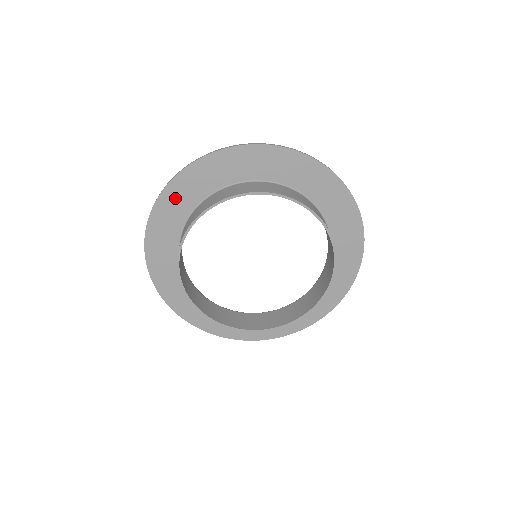
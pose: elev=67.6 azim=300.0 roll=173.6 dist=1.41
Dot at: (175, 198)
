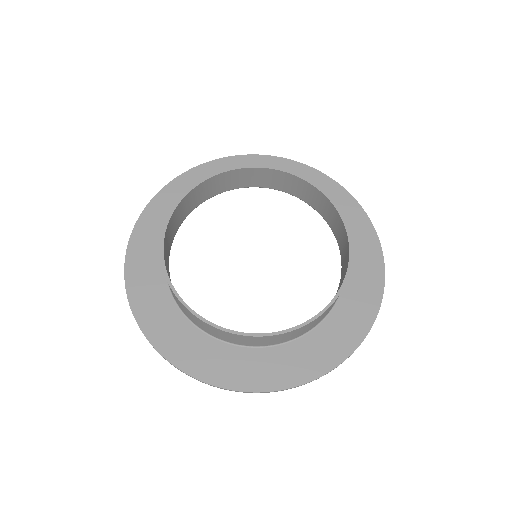
Dot at: (224, 169)
